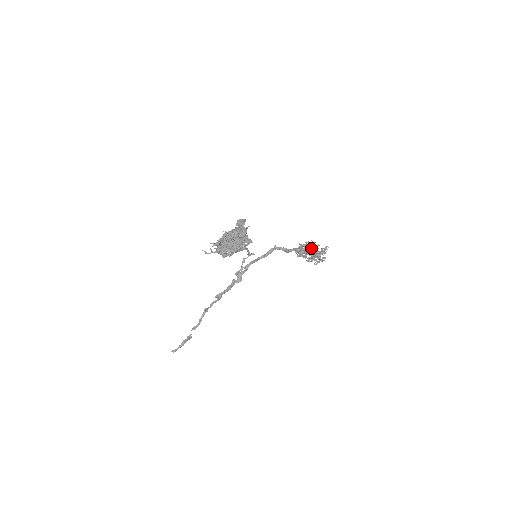
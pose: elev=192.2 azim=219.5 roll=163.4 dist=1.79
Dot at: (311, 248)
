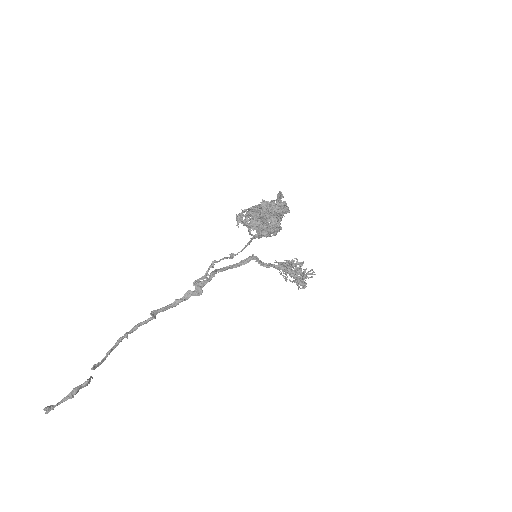
Dot at: occluded
